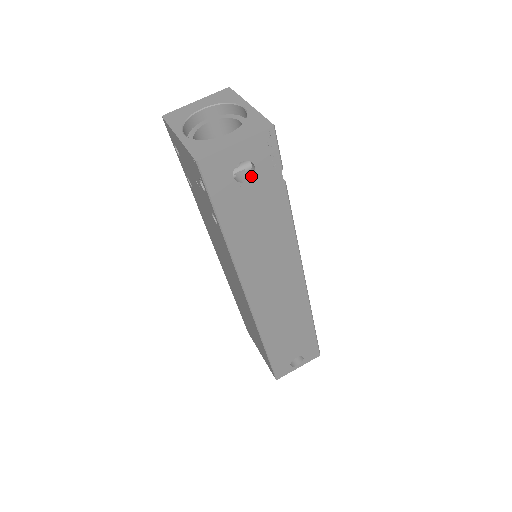
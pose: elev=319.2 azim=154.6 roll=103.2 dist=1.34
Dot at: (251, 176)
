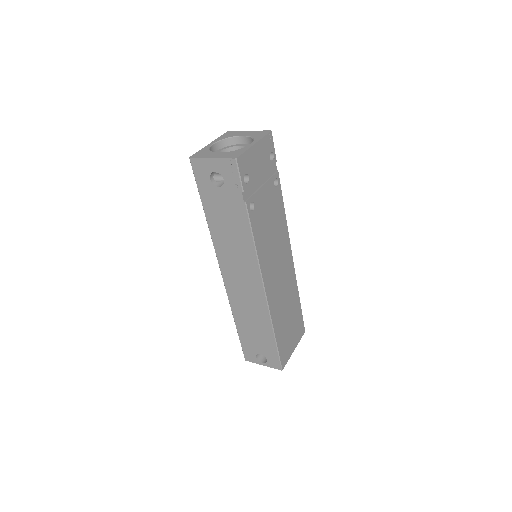
Dot at: (223, 185)
